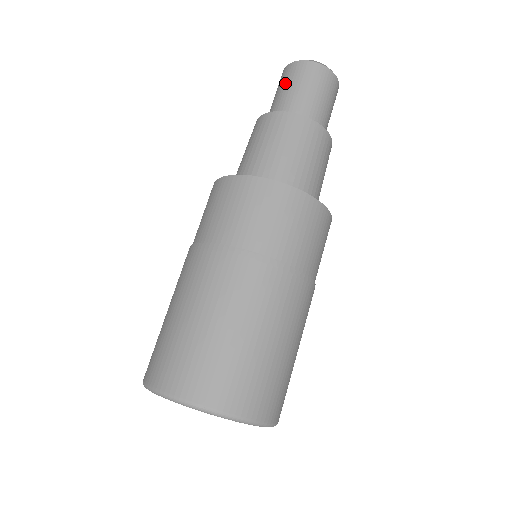
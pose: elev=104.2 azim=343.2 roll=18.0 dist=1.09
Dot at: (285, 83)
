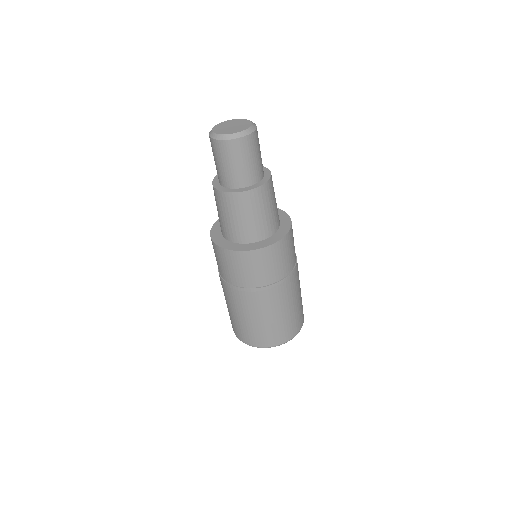
Dot at: (234, 159)
